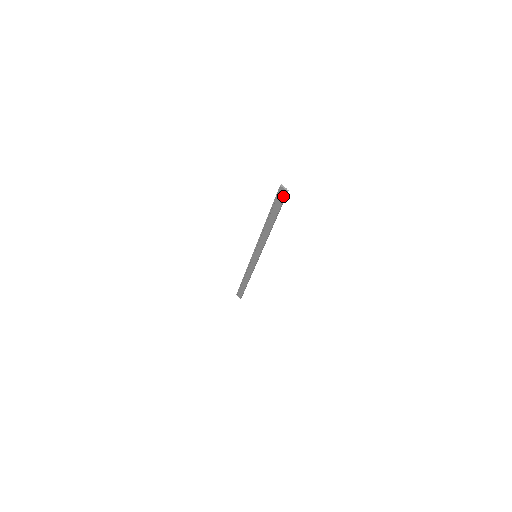
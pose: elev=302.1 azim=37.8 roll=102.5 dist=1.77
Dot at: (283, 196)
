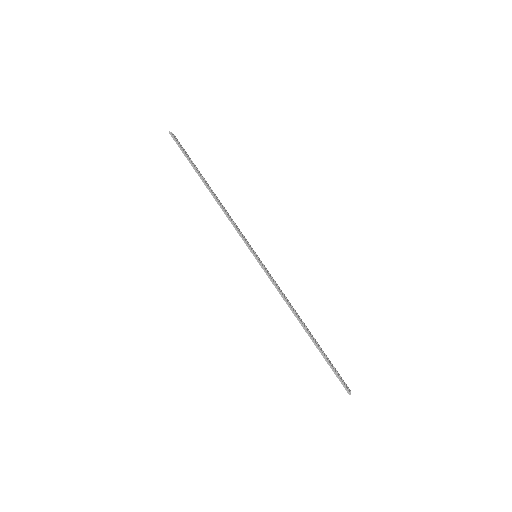
Dot at: (343, 382)
